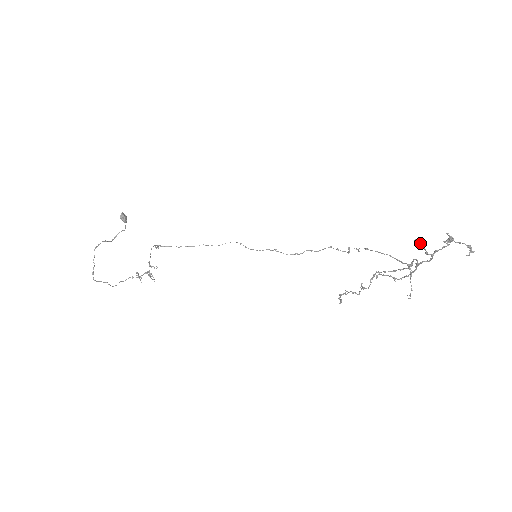
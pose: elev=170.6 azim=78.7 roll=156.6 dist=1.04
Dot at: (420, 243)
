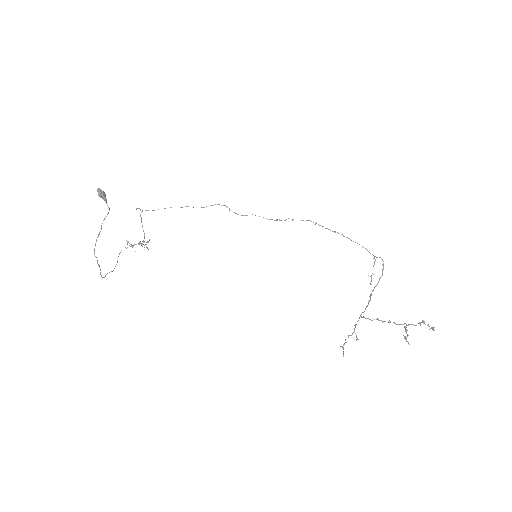
Dot at: (405, 331)
